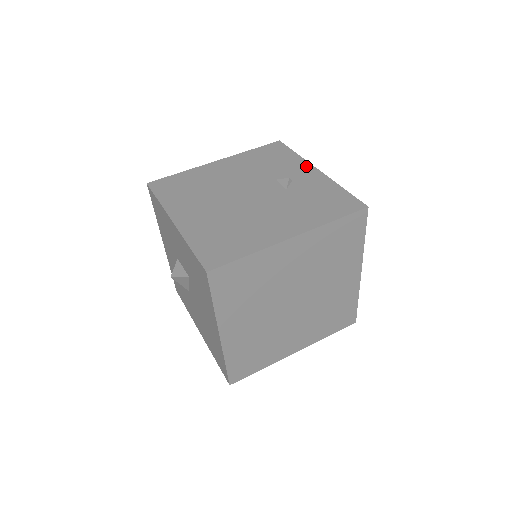
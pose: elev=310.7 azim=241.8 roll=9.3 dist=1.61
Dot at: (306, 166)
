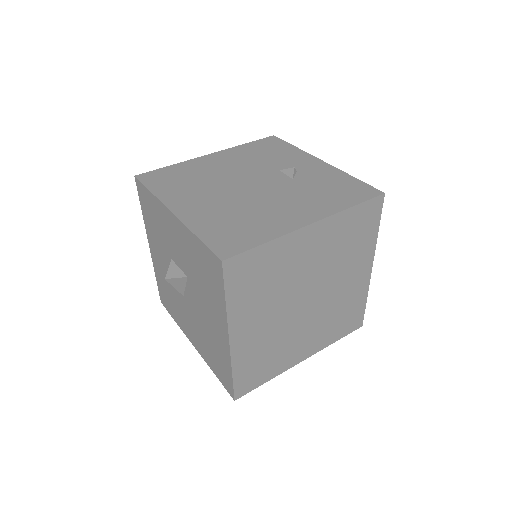
Dot at: (308, 157)
